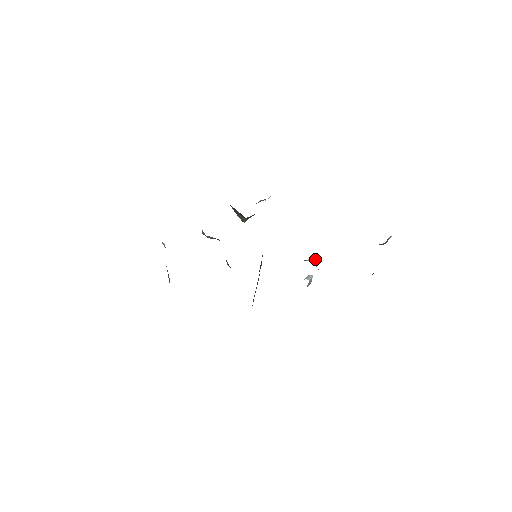
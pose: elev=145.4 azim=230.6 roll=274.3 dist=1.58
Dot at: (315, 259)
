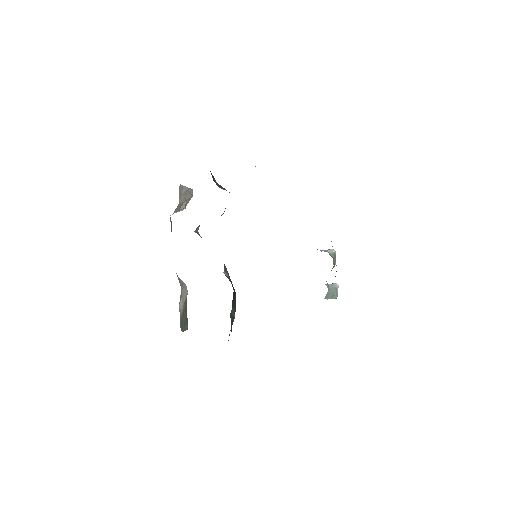
Dot at: (334, 252)
